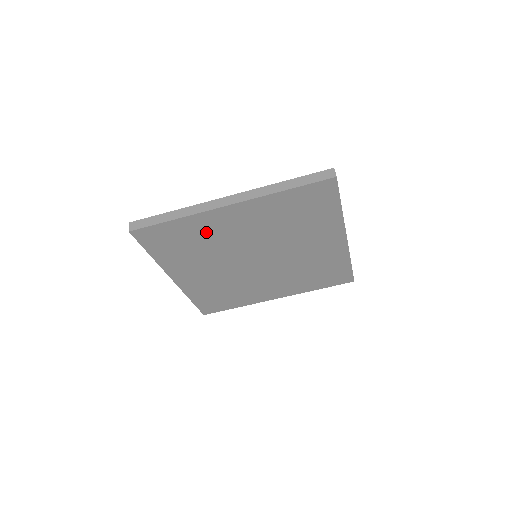
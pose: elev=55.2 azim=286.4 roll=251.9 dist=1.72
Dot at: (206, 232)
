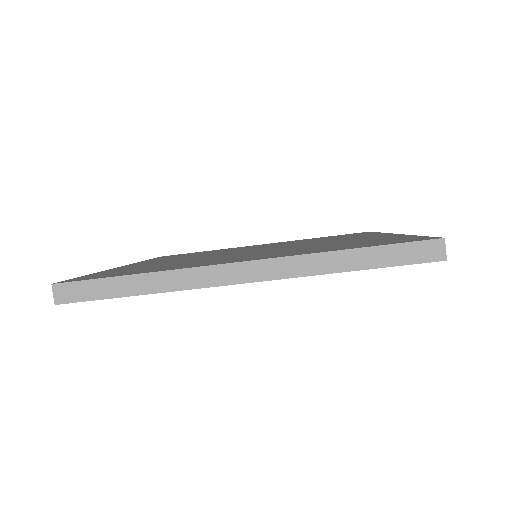
Dot at: occluded
